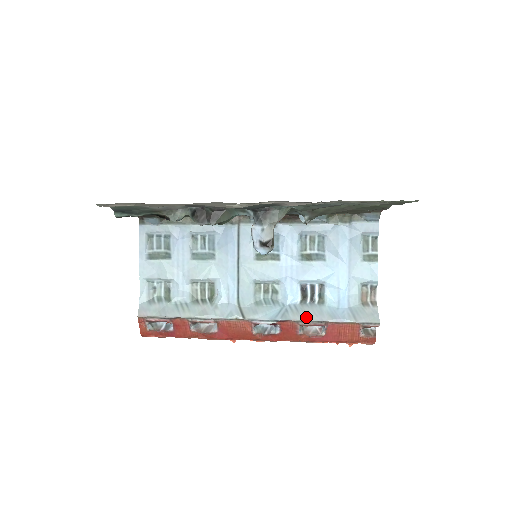
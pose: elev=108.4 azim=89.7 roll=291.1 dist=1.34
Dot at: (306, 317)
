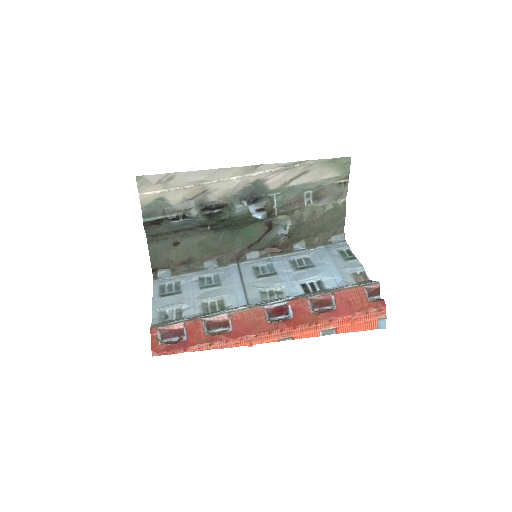
Dot at: (313, 294)
